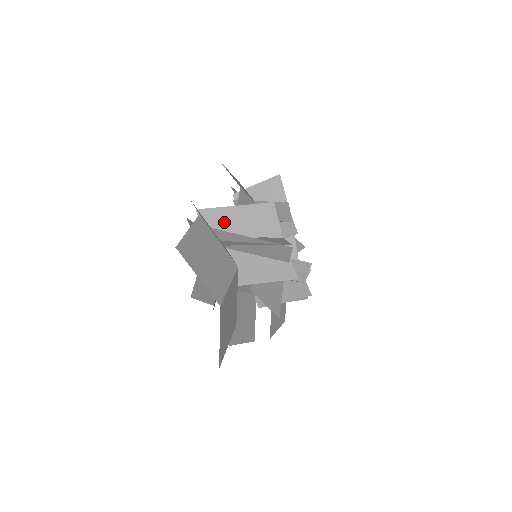
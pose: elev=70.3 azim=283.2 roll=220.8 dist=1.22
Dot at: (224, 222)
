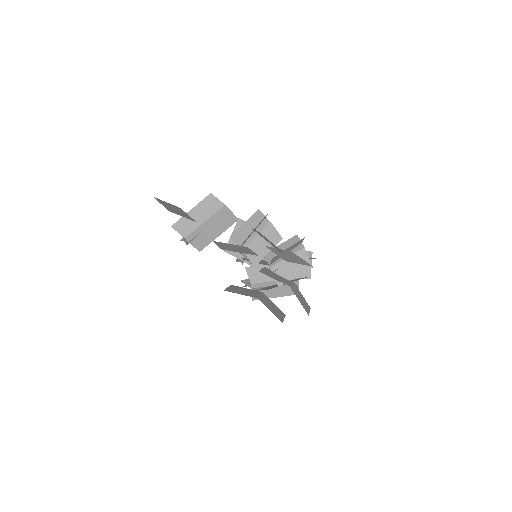
Dot at: occluded
